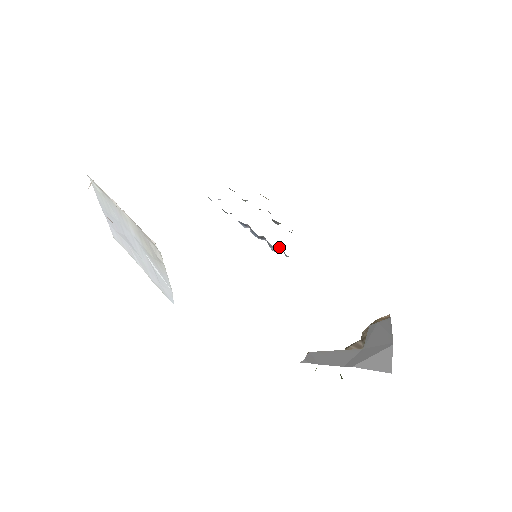
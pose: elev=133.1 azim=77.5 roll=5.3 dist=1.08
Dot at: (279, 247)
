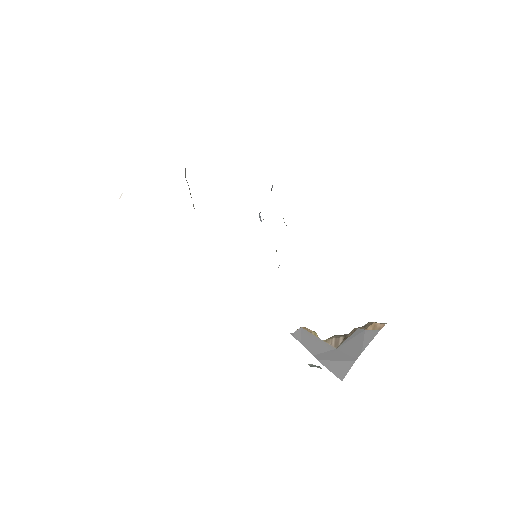
Dot at: occluded
